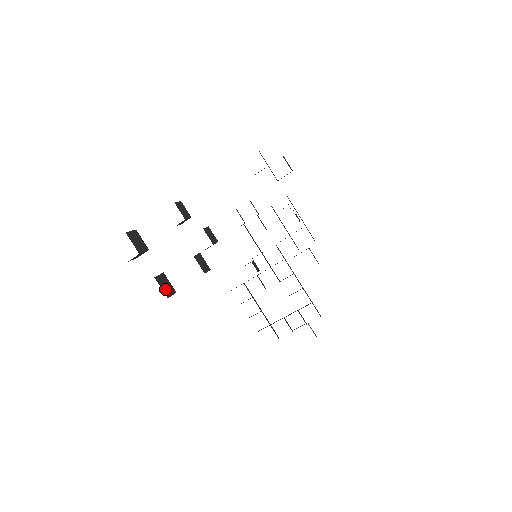
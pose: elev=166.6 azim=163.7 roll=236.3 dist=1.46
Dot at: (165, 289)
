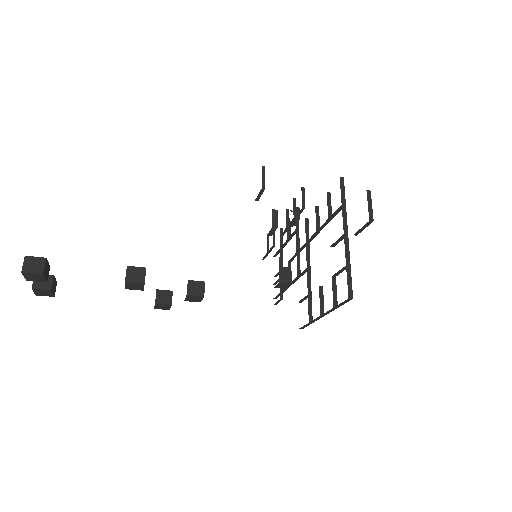
Dot at: occluded
